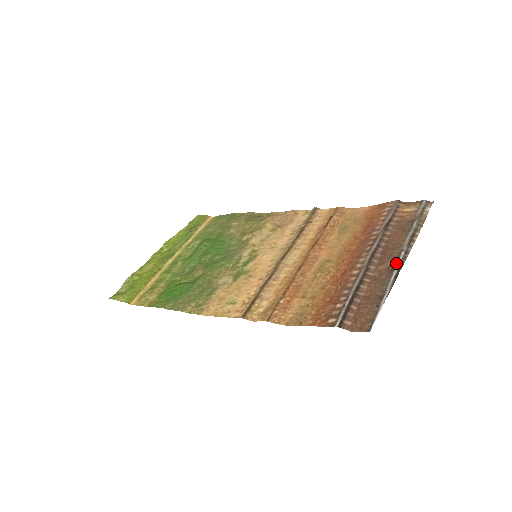
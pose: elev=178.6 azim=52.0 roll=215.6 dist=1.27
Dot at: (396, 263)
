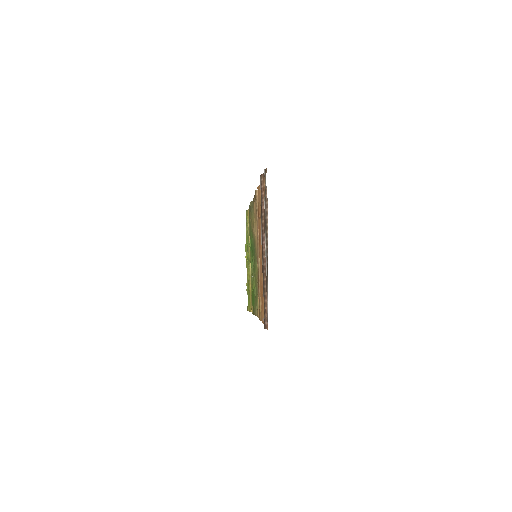
Dot at: occluded
